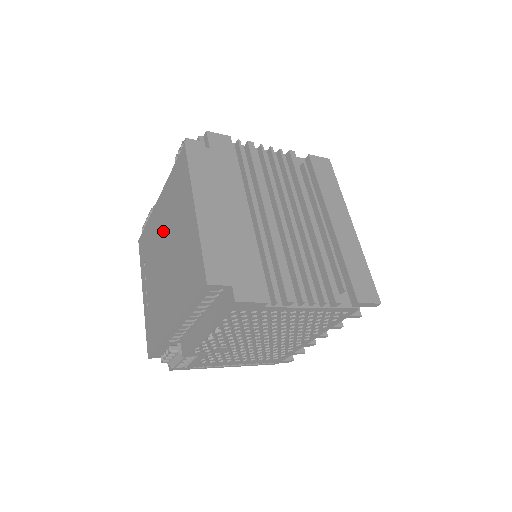
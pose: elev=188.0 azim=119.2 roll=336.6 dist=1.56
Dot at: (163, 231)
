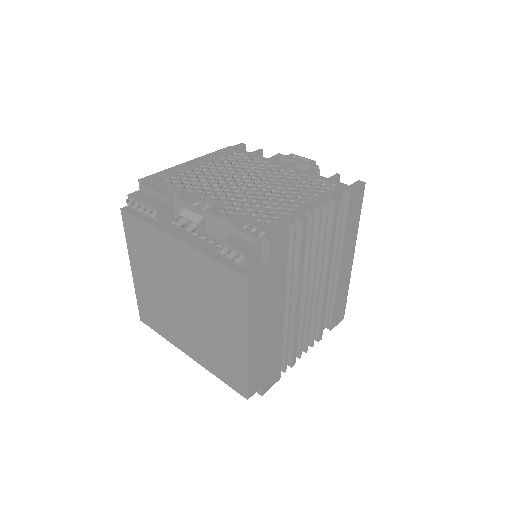
Dot at: (183, 281)
